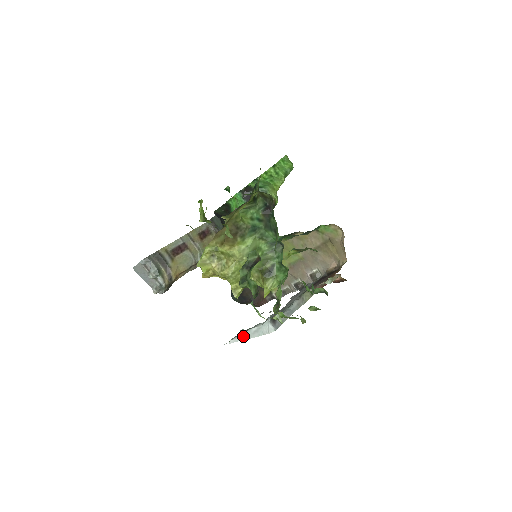
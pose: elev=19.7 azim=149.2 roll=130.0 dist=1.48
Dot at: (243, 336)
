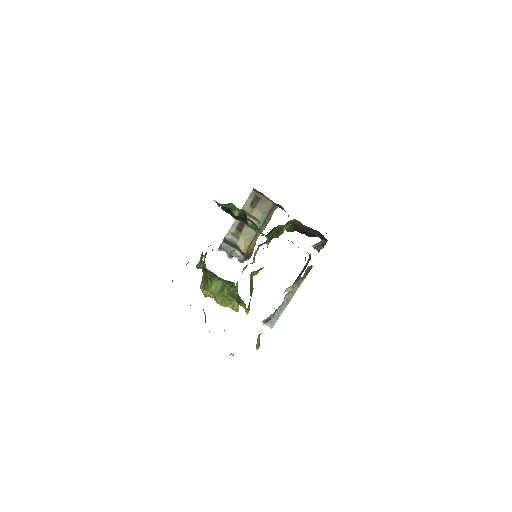
Dot at: occluded
